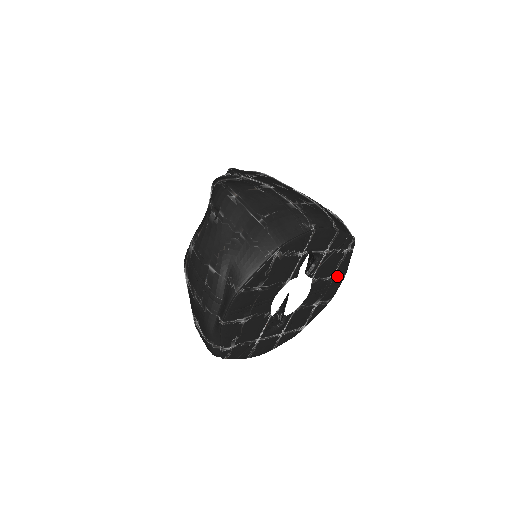
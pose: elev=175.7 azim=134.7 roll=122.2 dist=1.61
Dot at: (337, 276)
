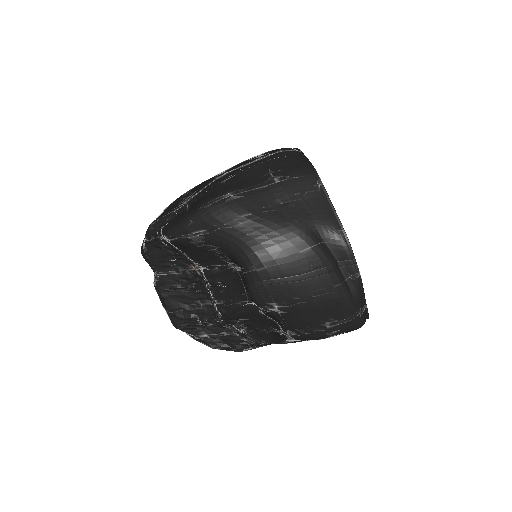
Dot at: occluded
